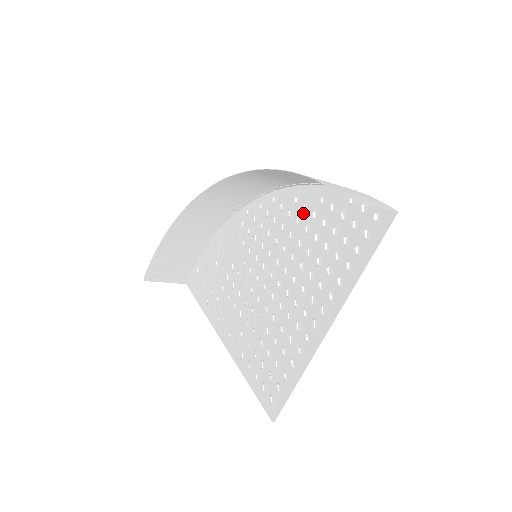
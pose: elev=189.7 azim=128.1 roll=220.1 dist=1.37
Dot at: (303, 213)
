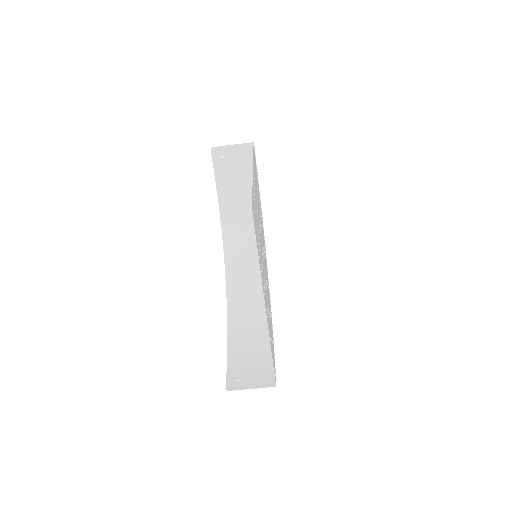
Dot at: (261, 218)
